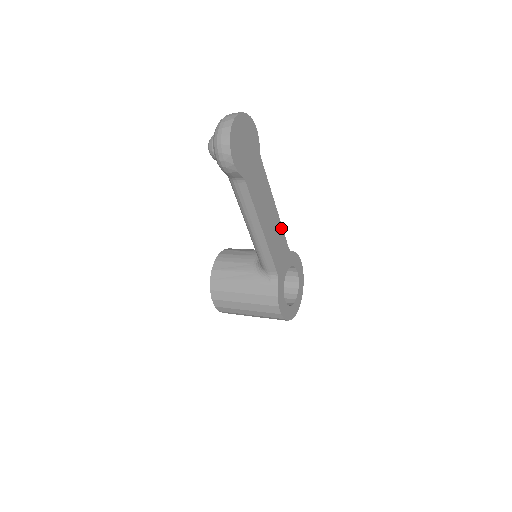
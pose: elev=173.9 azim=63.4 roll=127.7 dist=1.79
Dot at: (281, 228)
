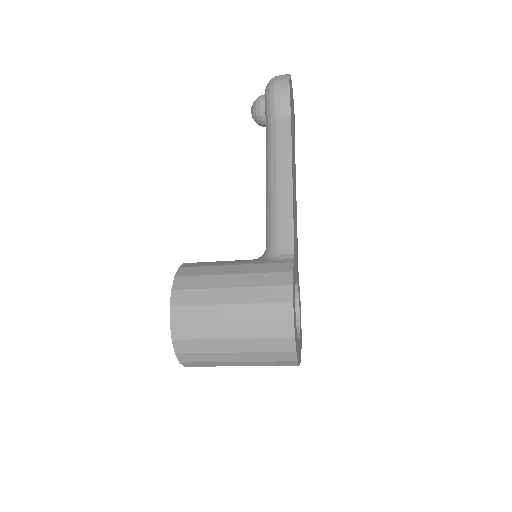
Dot at: occluded
